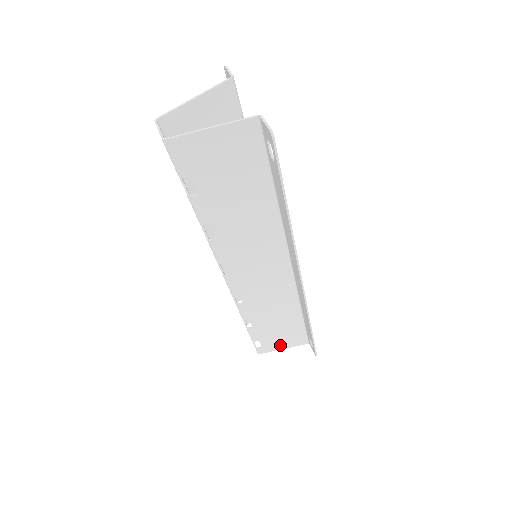
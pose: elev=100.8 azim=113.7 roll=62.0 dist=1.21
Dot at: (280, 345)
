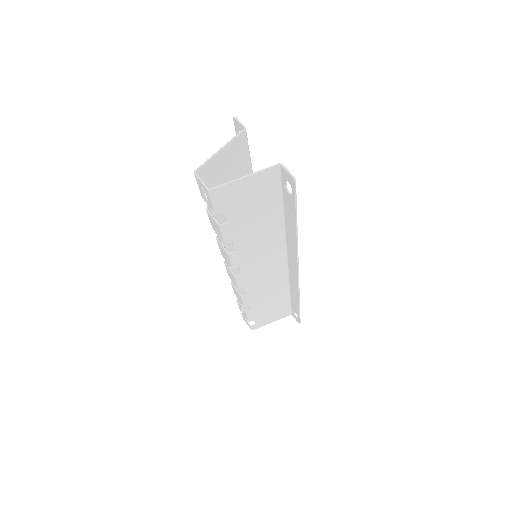
Dot at: (269, 320)
